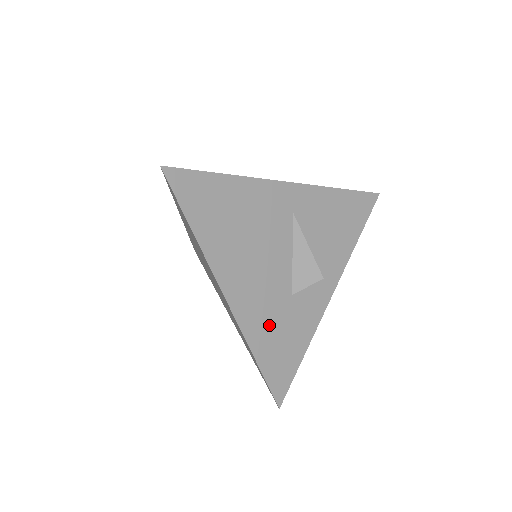
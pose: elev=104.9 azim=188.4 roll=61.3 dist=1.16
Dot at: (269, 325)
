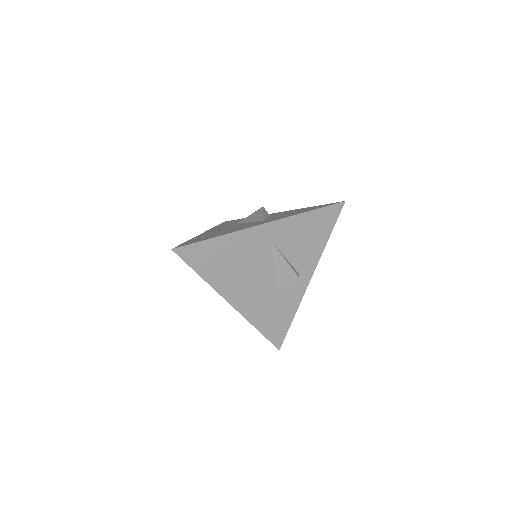
Dot at: (264, 310)
